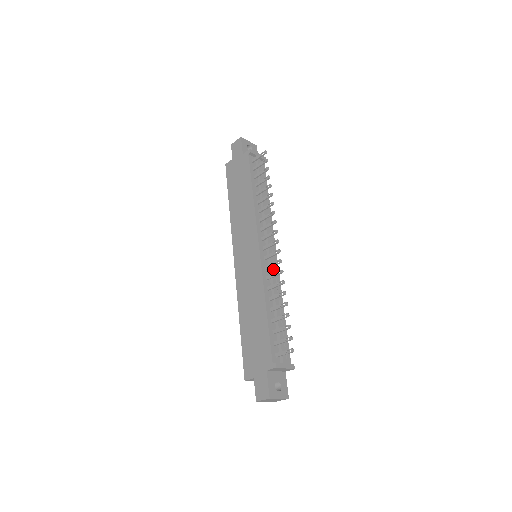
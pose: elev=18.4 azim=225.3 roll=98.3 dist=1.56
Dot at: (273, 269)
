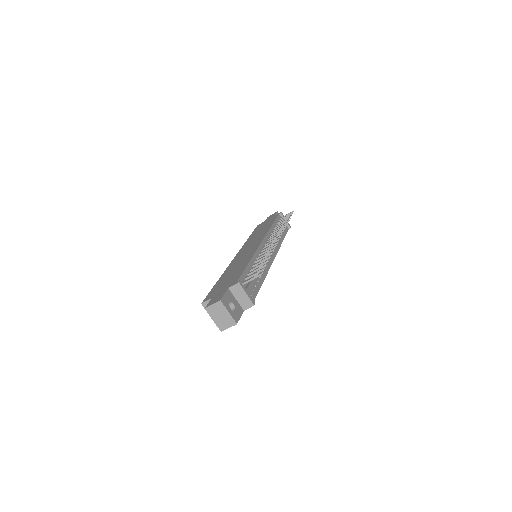
Dot at: occluded
